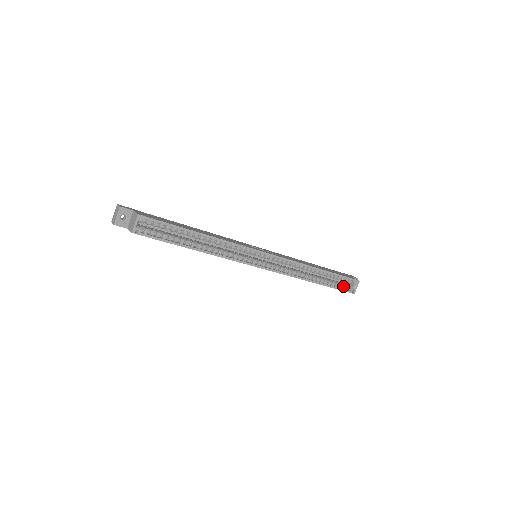
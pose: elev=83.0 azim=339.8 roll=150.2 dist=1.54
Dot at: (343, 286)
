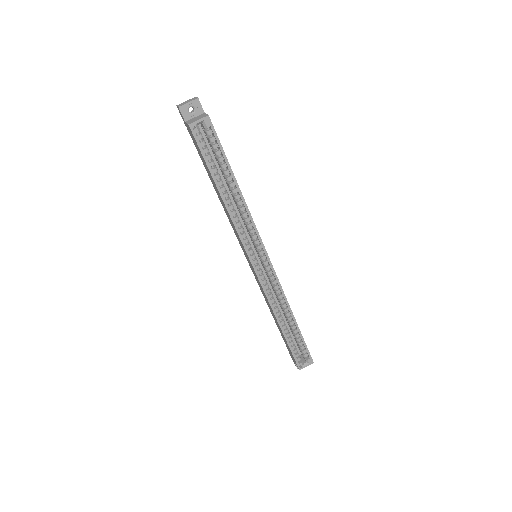
Dot at: (297, 354)
